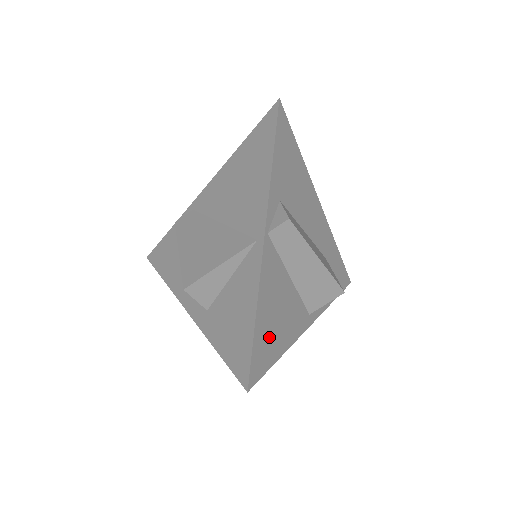
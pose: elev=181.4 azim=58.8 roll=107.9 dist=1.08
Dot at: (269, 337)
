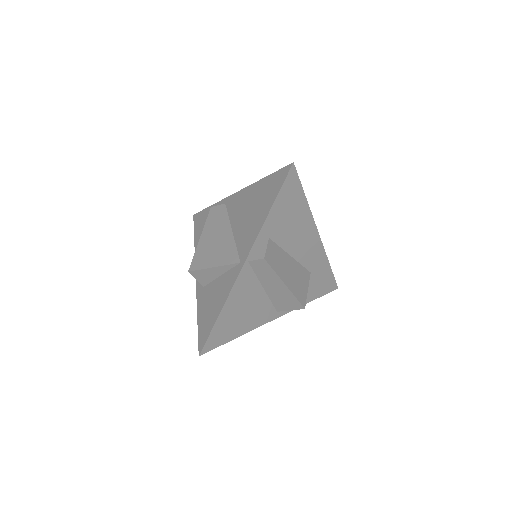
Dot at: (229, 326)
